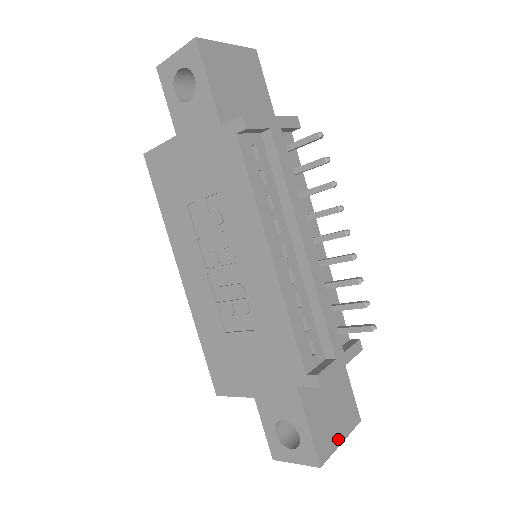
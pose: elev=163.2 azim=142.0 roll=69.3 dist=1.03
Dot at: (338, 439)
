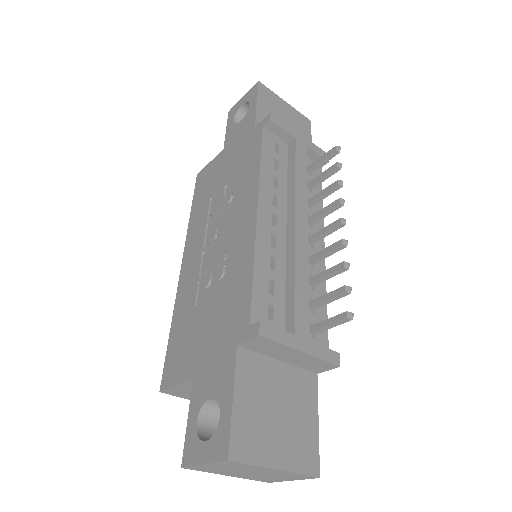
Dot at: (272, 458)
